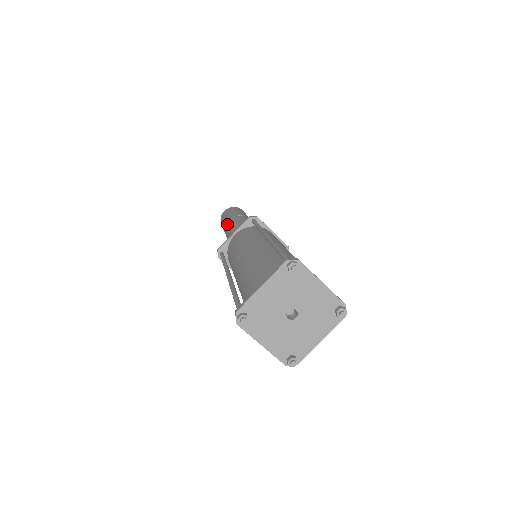
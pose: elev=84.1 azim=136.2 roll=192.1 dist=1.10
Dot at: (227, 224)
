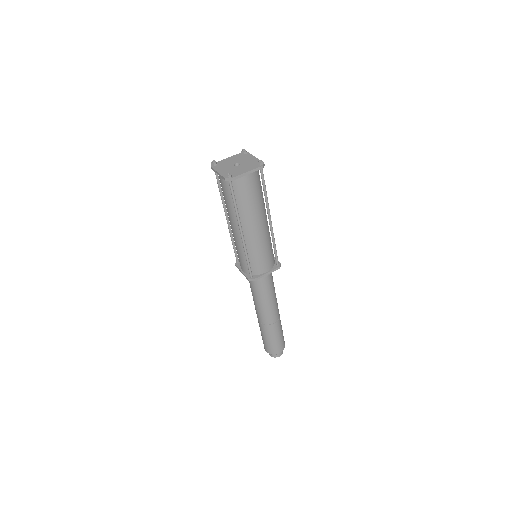
Dot at: occluded
